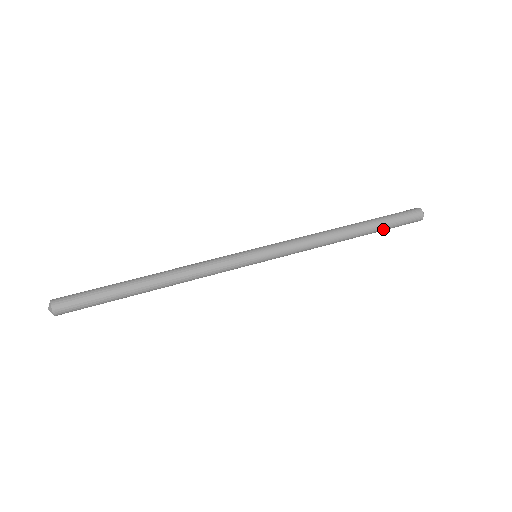
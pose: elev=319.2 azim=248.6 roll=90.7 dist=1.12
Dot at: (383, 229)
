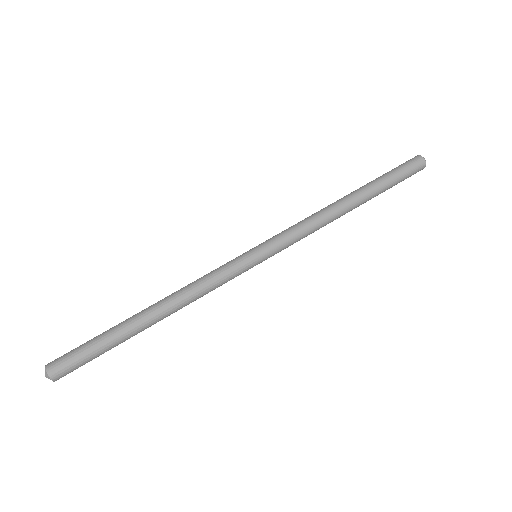
Dot at: (385, 190)
